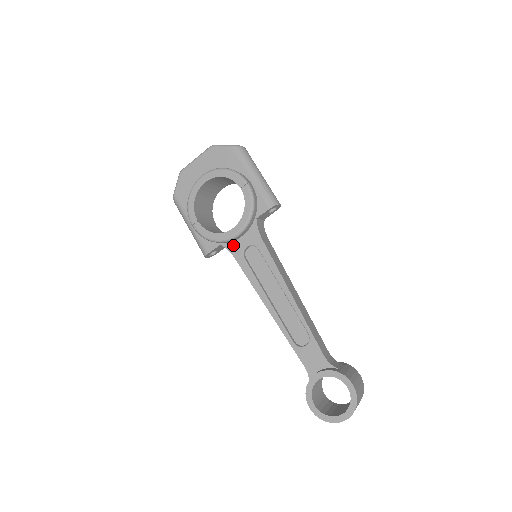
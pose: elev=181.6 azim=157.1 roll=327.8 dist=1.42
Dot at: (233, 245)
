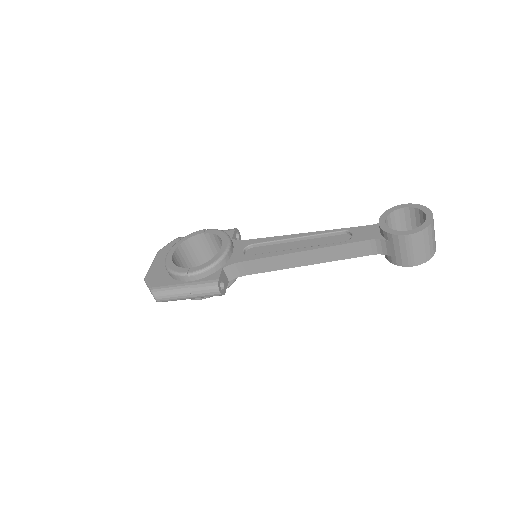
Dot at: (232, 259)
